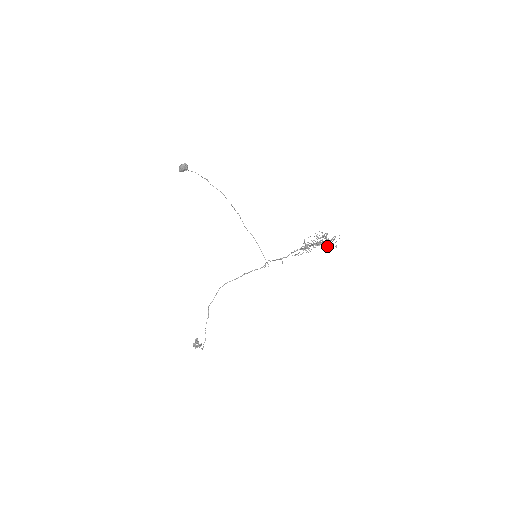
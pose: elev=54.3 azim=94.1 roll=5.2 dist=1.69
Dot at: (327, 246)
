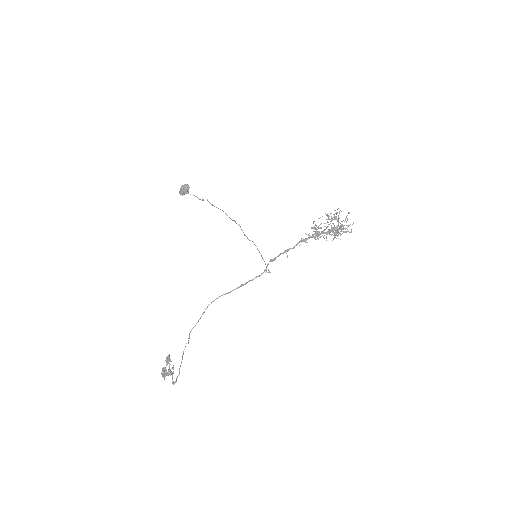
Dot at: (340, 234)
